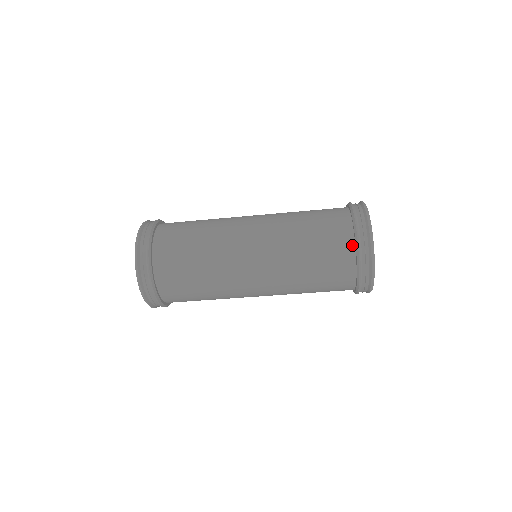
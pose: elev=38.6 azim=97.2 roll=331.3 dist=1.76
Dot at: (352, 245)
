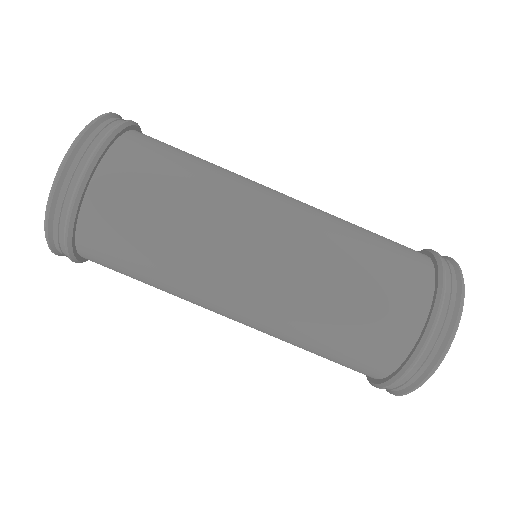
Dot at: (429, 263)
